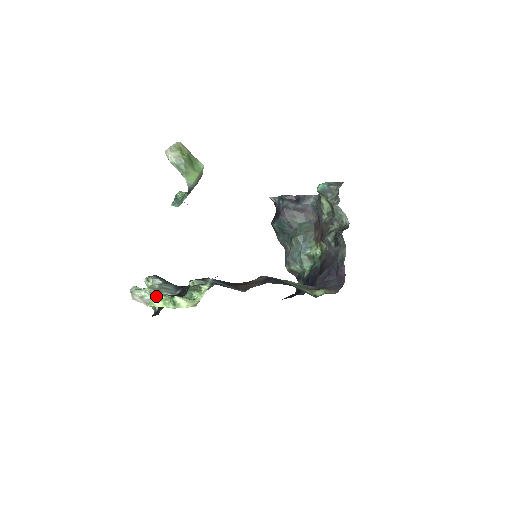
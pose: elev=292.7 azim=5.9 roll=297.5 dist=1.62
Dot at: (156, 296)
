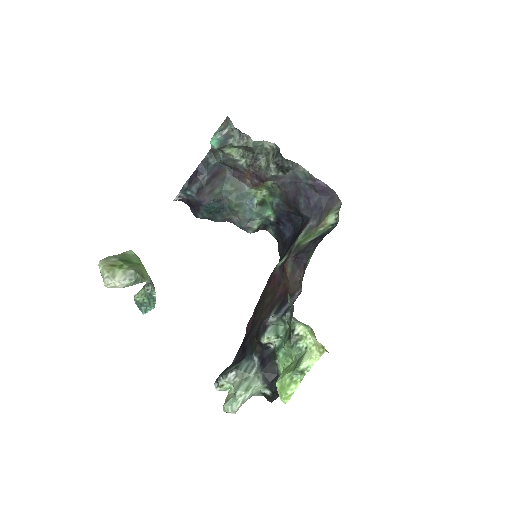
Dot at: (253, 386)
